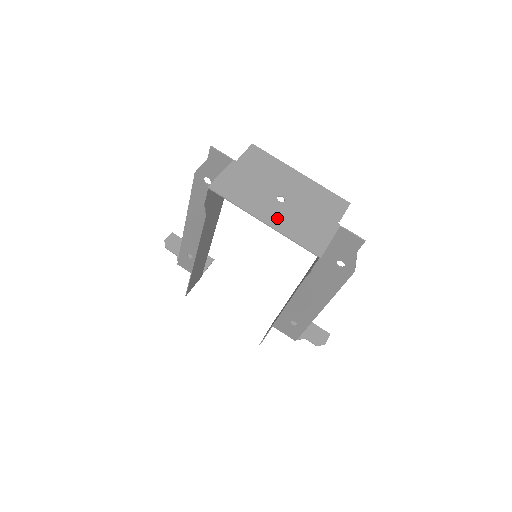
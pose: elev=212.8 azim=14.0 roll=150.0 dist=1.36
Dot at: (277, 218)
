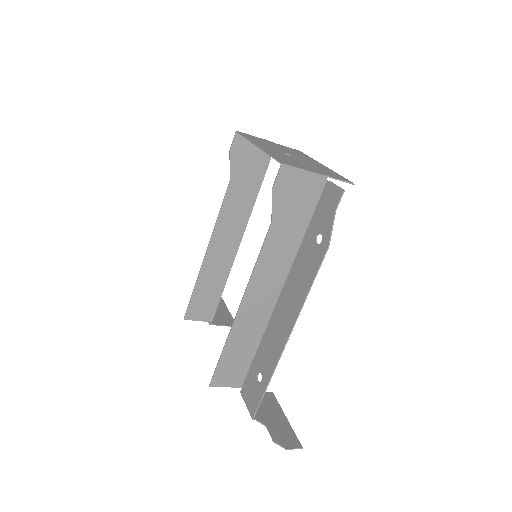
Dot at: (271, 150)
